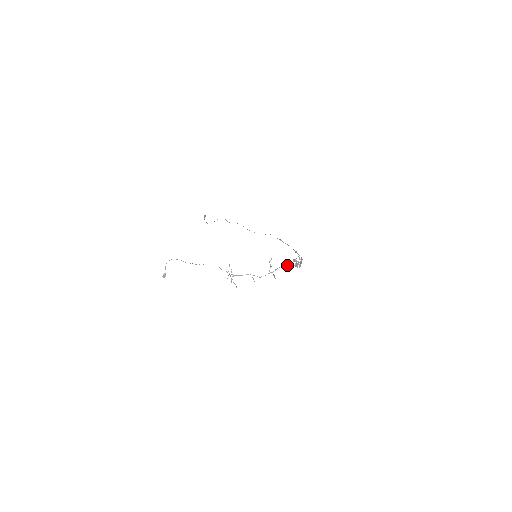
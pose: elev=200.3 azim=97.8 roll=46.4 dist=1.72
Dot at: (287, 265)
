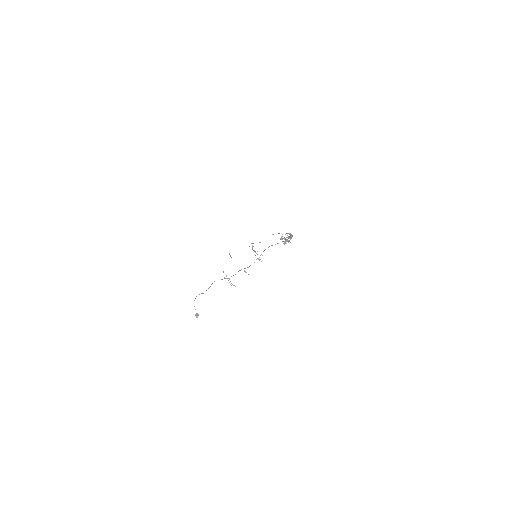
Dot at: (272, 245)
